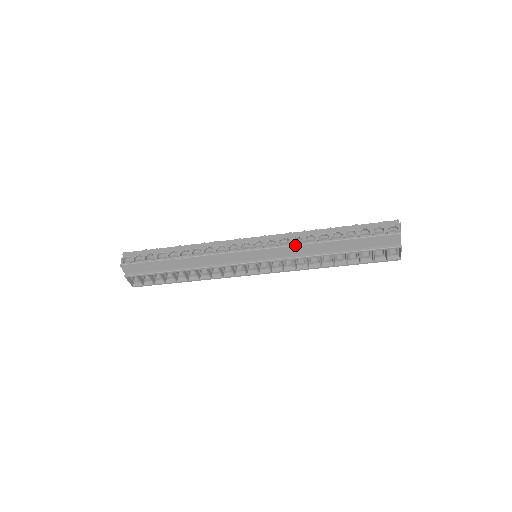
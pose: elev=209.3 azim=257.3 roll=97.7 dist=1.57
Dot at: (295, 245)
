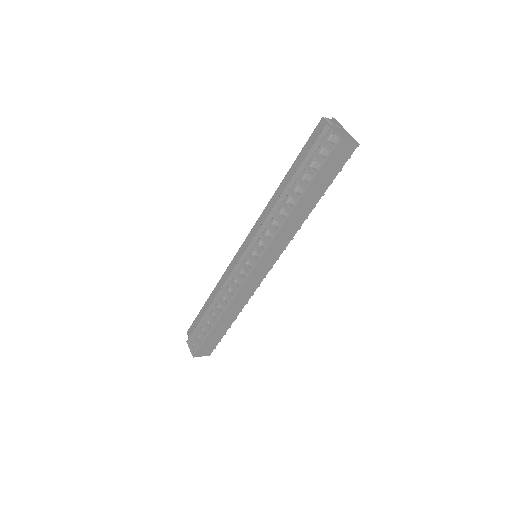
Dot at: (264, 209)
